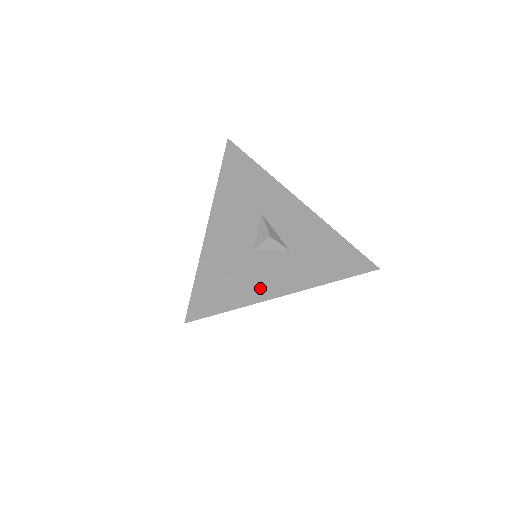
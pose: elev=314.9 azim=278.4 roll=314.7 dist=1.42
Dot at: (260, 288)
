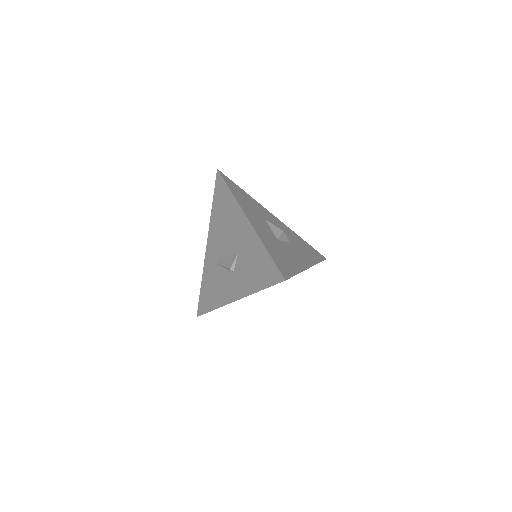
Dot at: (297, 263)
